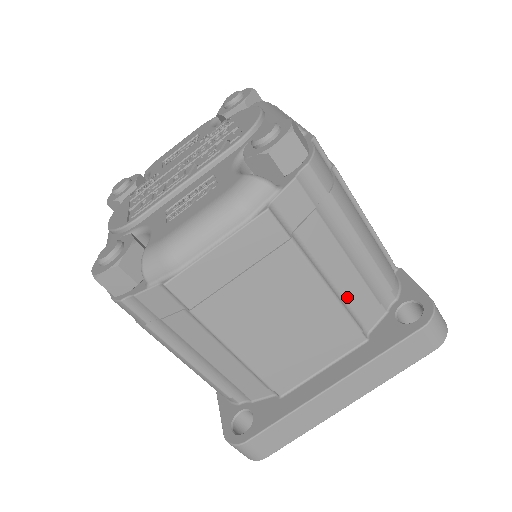
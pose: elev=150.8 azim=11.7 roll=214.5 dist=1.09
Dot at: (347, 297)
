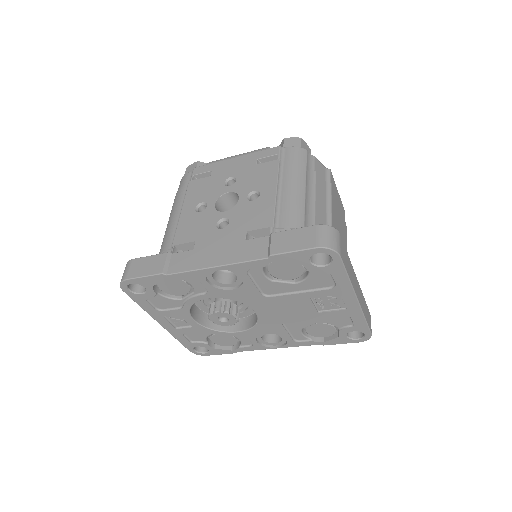
Dot at: occluded
